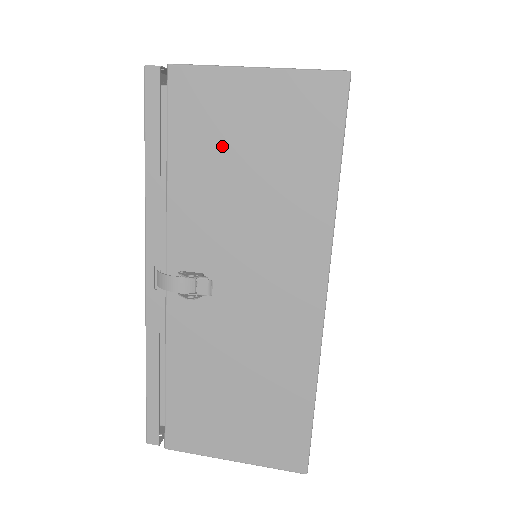
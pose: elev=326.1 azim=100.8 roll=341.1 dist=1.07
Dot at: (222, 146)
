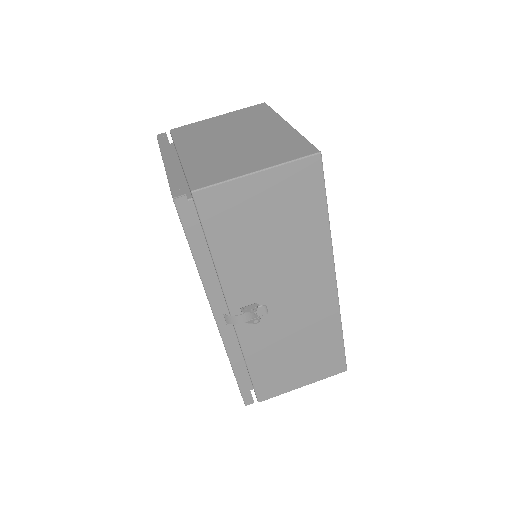
Dot at: (247, 227)
